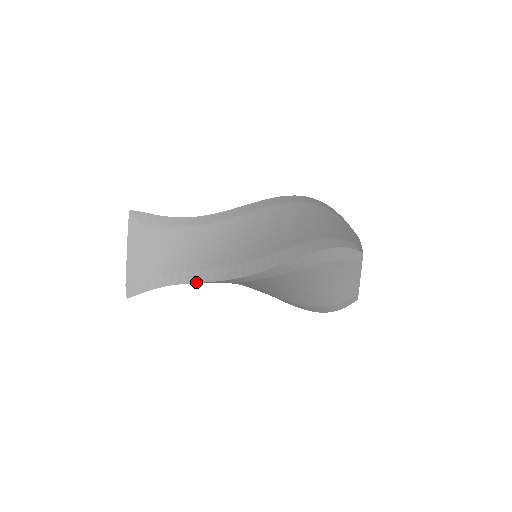
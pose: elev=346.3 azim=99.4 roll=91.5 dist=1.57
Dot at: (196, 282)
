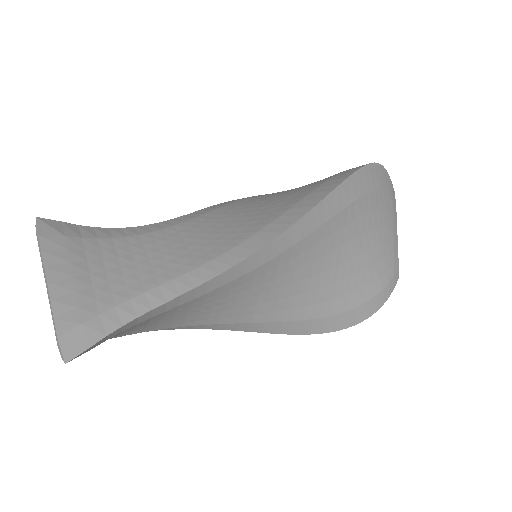
Dot at: (201, 283)
